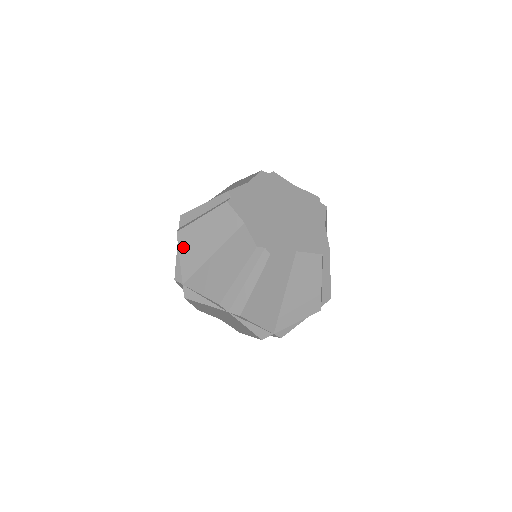
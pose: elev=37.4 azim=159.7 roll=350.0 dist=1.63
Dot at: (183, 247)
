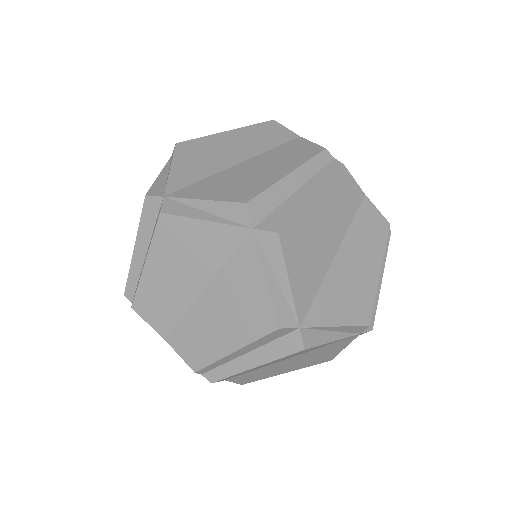
Dot at: occluded
